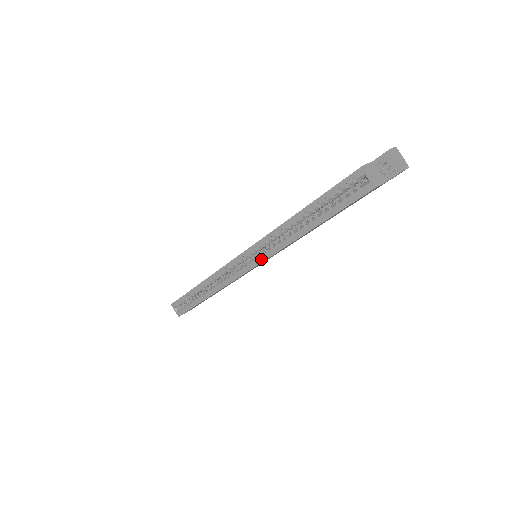
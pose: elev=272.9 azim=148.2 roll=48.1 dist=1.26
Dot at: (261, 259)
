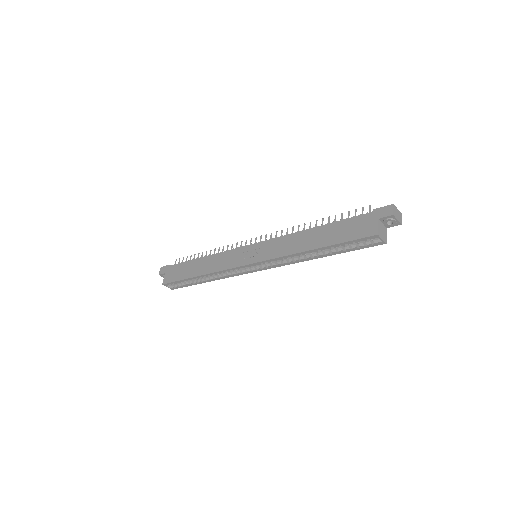
Dot at: (271, 267)
